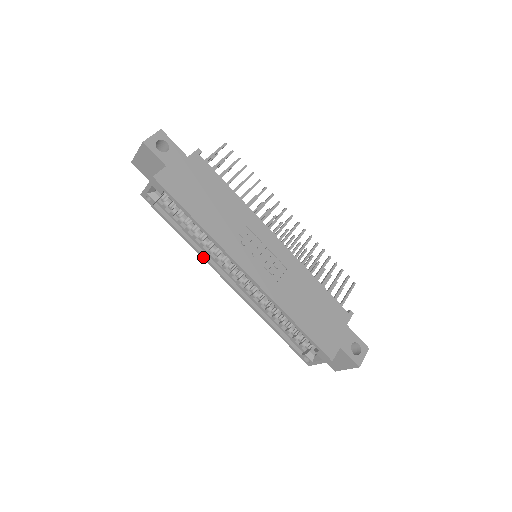
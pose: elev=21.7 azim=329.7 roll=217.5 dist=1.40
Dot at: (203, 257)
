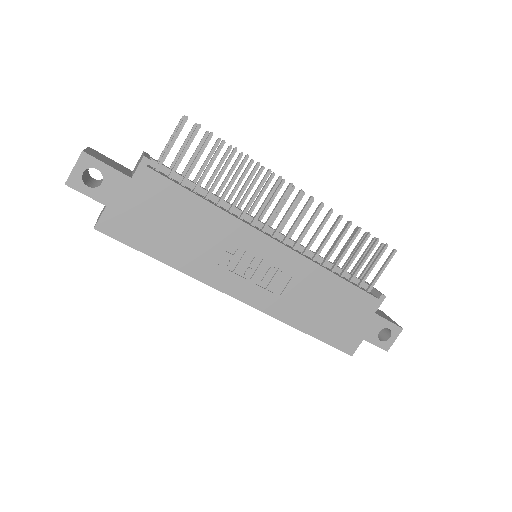
Dot at: occluded
